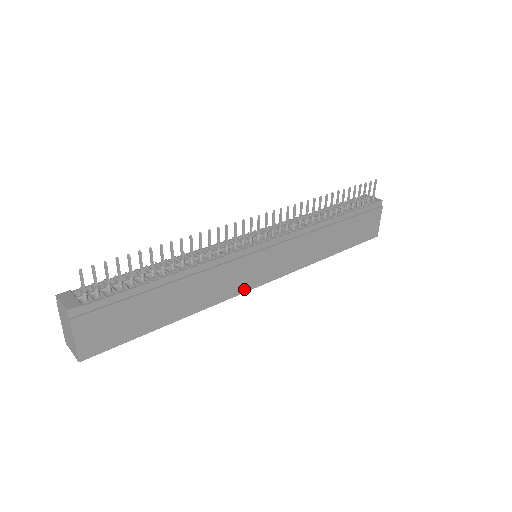
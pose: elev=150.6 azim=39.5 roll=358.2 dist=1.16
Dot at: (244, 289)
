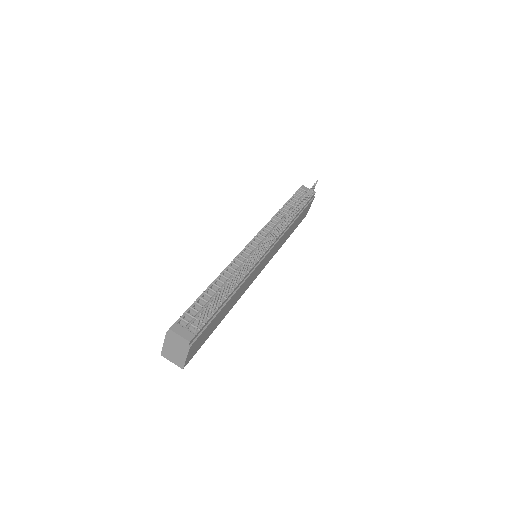
Dot at: (251, 283)
